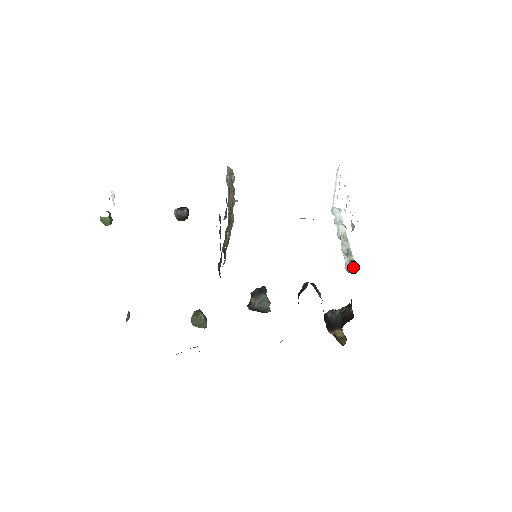
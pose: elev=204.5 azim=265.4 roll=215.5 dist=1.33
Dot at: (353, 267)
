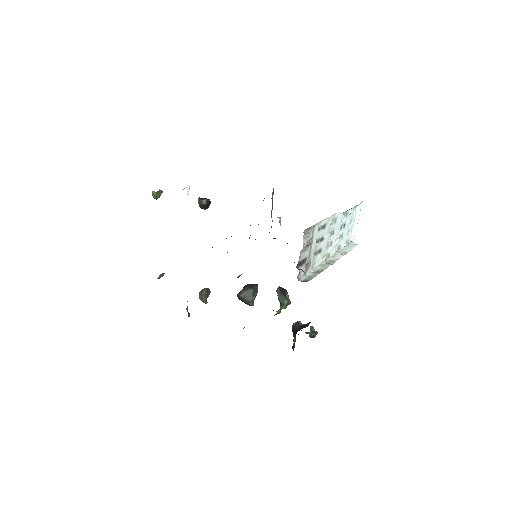
Dot at: (308, 279)
